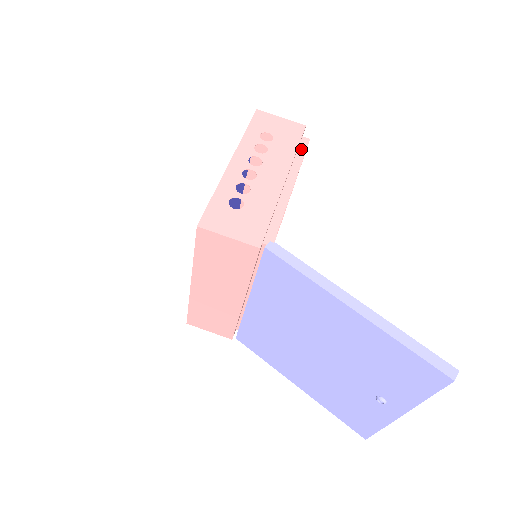
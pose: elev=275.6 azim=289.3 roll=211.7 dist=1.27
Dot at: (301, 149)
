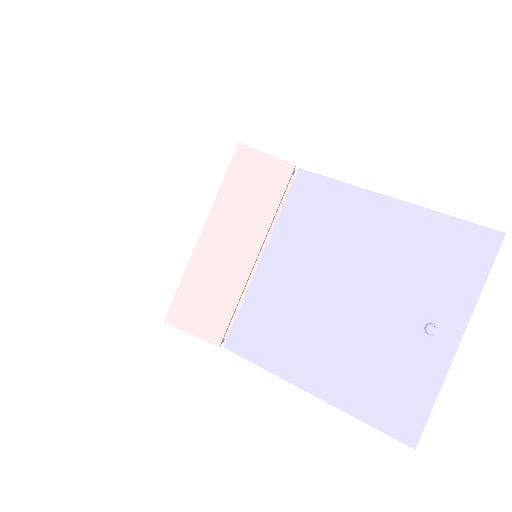
Dot at: occluded
